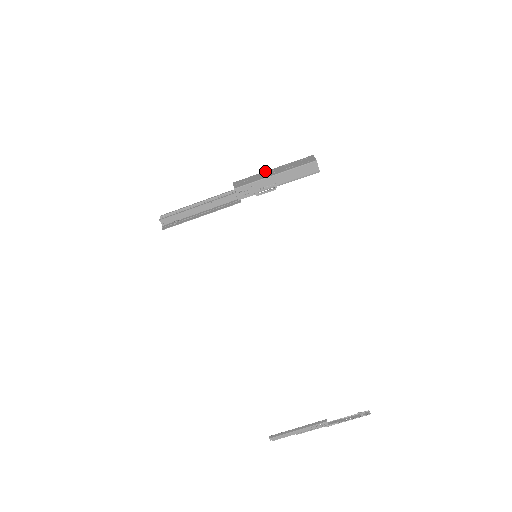
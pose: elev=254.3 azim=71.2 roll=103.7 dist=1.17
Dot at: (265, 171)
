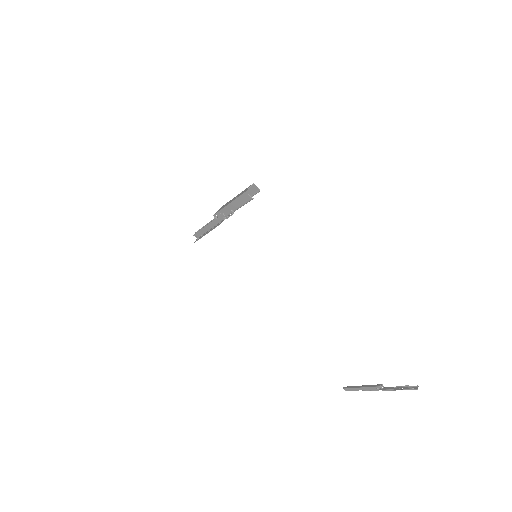
Dot at: (233, 198)
